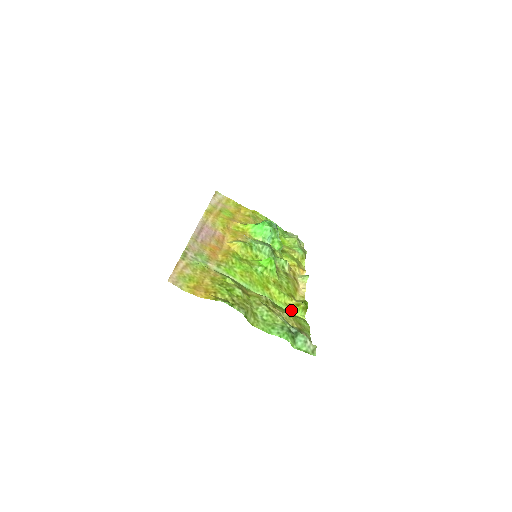
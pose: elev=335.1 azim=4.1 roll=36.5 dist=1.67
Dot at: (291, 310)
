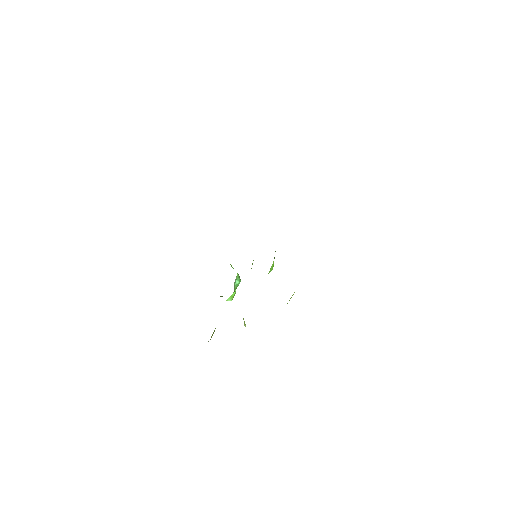
Dot at: occluded
